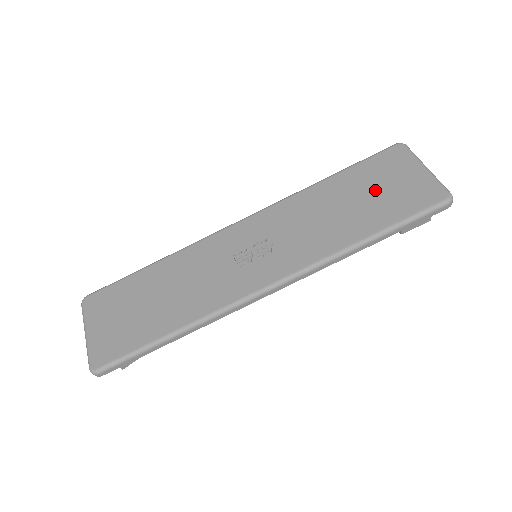
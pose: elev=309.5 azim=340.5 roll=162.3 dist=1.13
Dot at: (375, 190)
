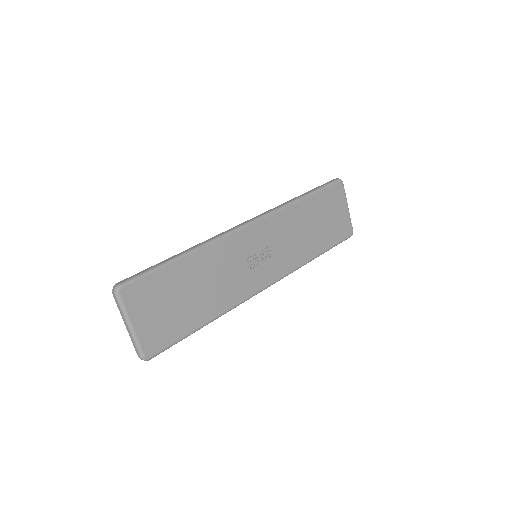
Dot at: (326, 218)
